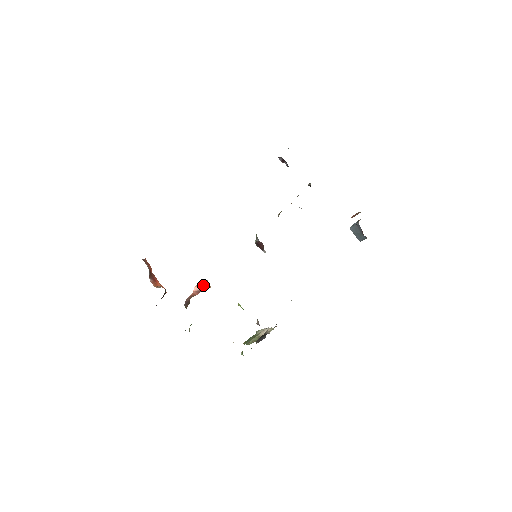
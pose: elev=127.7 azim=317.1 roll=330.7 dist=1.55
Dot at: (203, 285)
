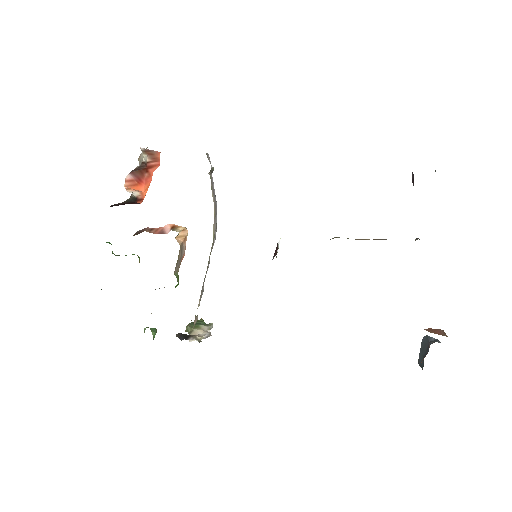
Dot at: (169, 230)
